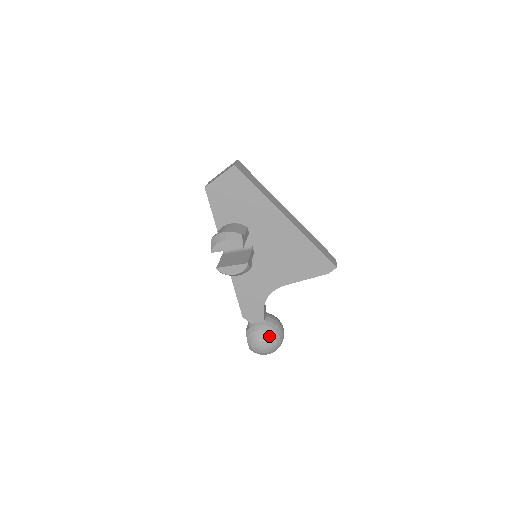
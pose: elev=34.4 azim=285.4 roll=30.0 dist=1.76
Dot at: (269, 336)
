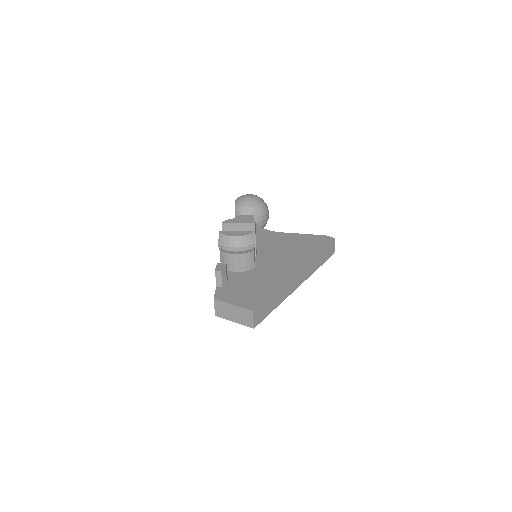
Dot at: occluded
